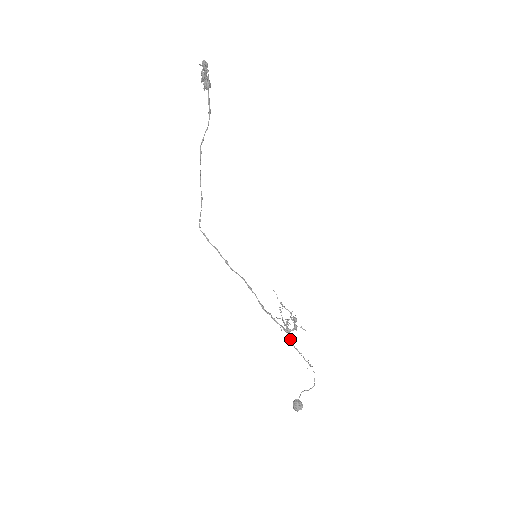
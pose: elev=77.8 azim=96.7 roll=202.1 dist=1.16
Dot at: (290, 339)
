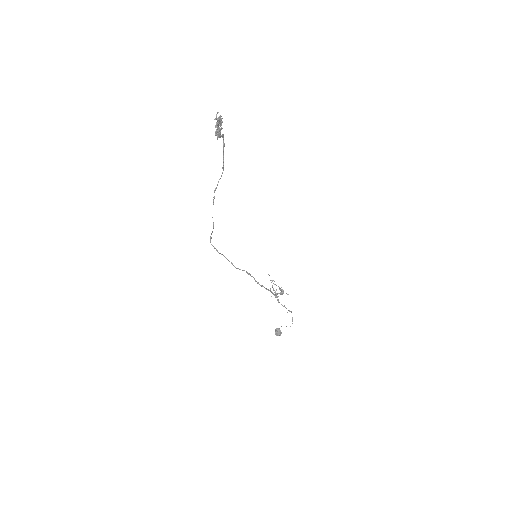
Dot at: (277, 300)
